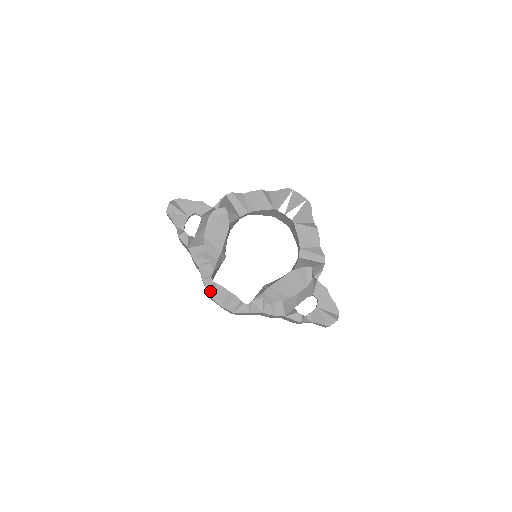
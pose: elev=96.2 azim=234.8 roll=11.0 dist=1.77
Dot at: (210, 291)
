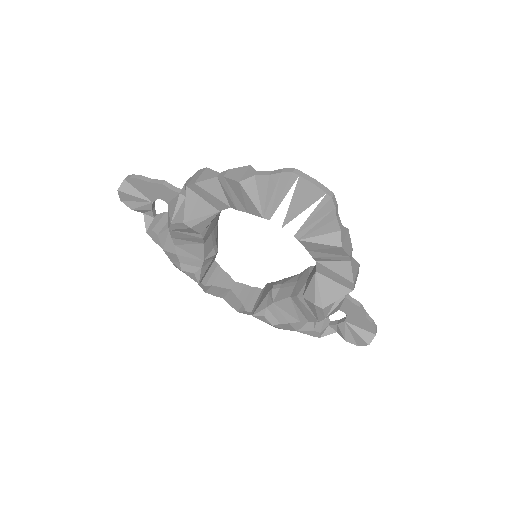
Dot at: (205, 290)
